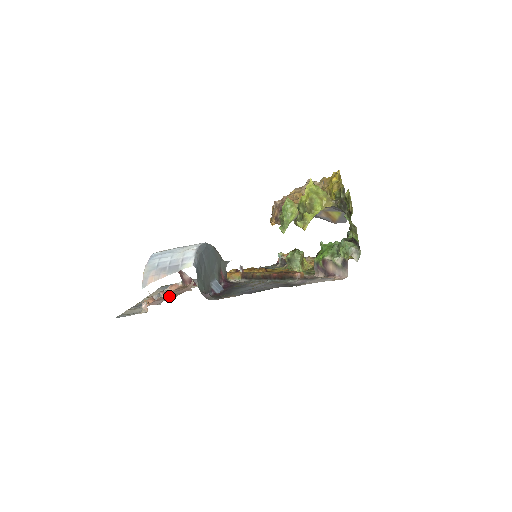
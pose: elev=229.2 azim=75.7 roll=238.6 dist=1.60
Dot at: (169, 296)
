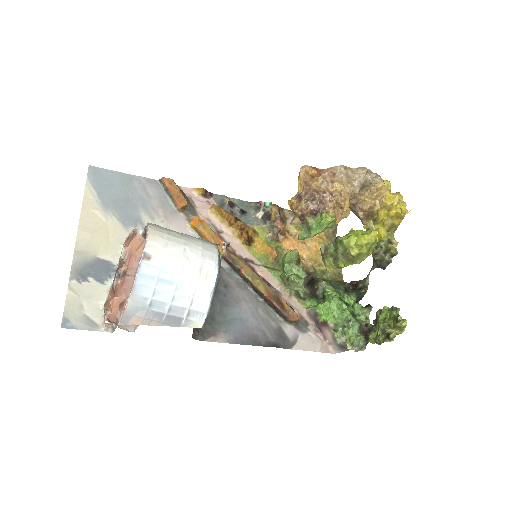
Dot at: occluded
